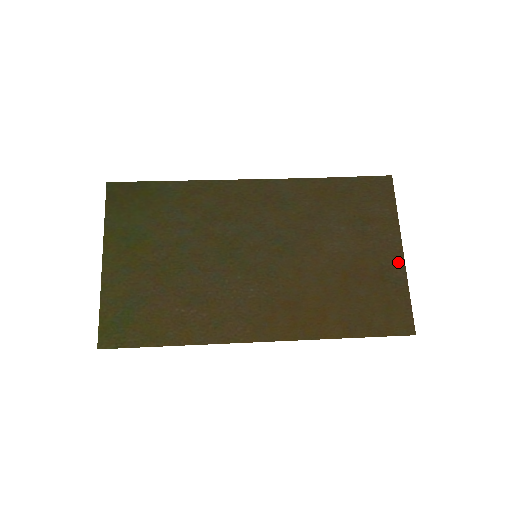
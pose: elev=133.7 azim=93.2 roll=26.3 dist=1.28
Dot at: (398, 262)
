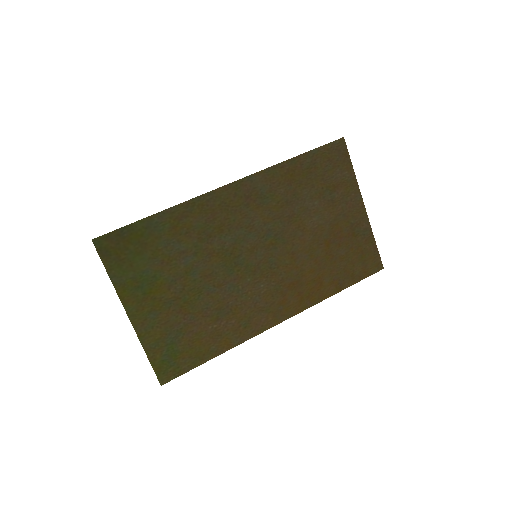
Dot at: (362, 216)
